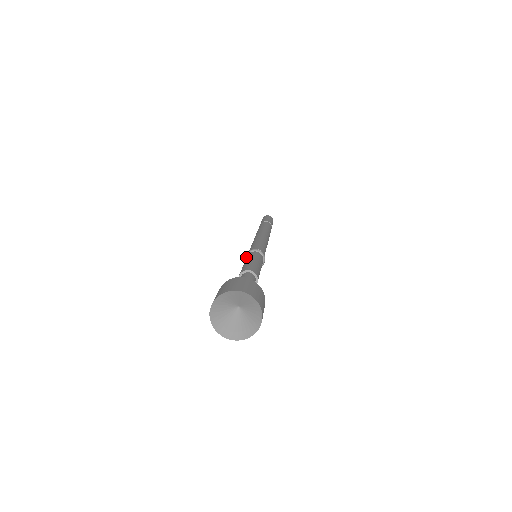
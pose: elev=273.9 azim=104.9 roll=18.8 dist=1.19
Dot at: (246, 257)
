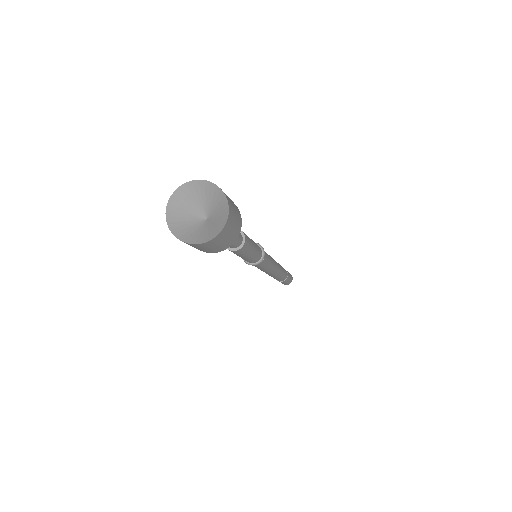
Dot at: occluded
